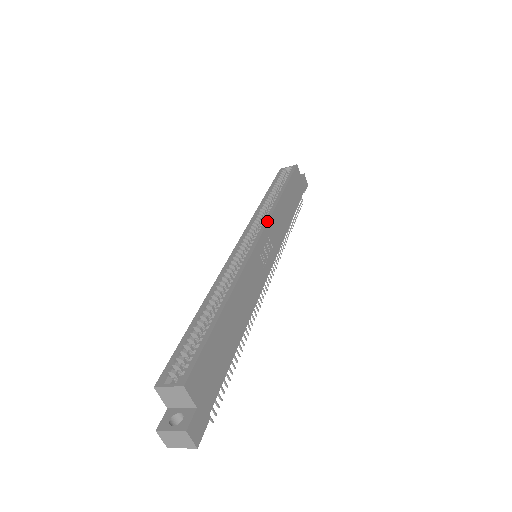
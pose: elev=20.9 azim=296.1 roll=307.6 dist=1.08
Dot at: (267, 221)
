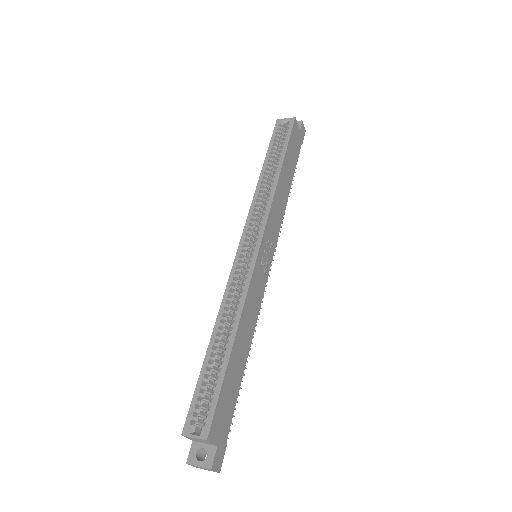
Dot at: (266, 219)
